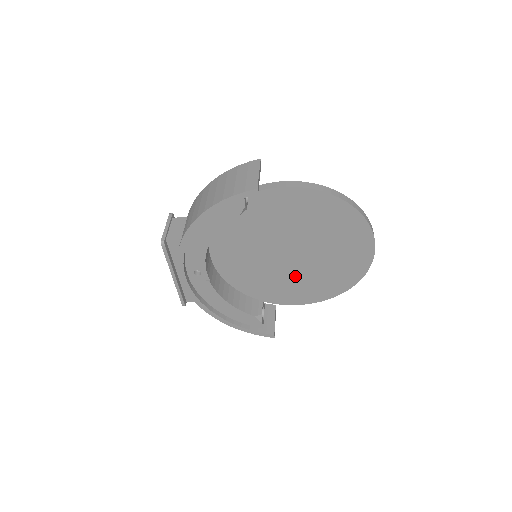
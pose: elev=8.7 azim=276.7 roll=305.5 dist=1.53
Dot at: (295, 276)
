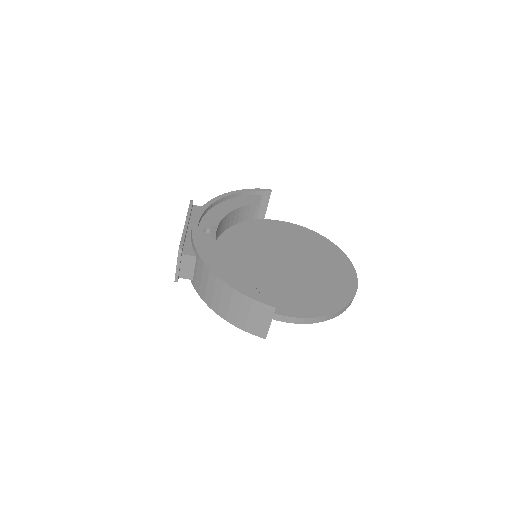
Dot at: (291, 284)
